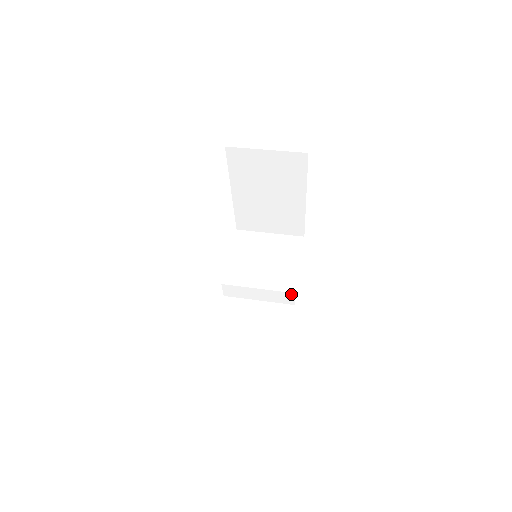
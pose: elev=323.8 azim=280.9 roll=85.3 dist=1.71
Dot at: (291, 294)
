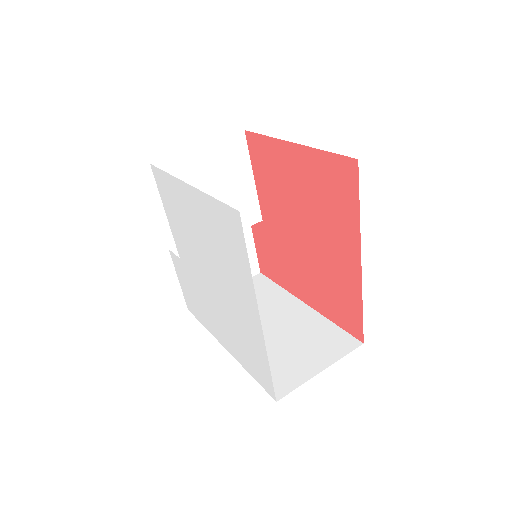
Dot at: (256, 221)
